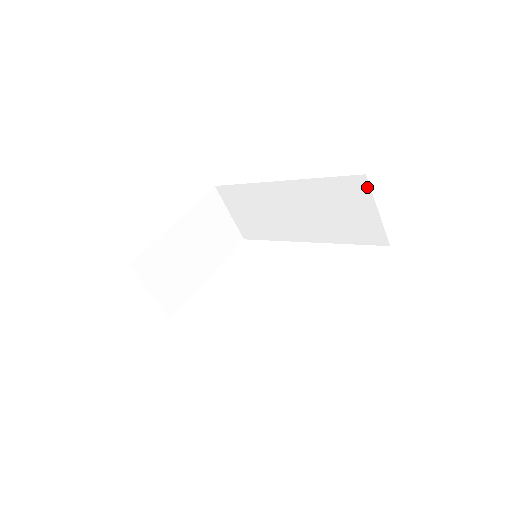
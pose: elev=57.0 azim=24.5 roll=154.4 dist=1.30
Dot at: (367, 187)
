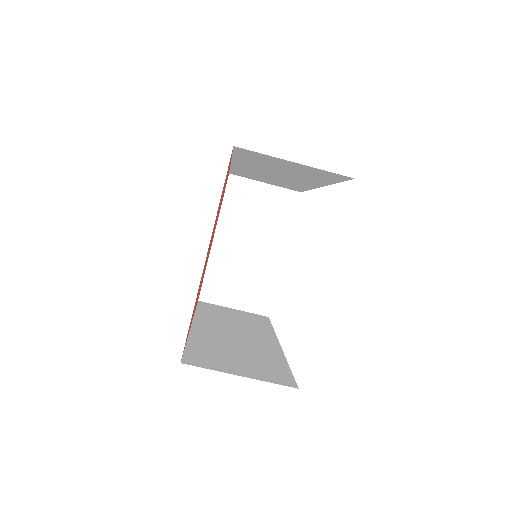
Dot at: (253, 152)
